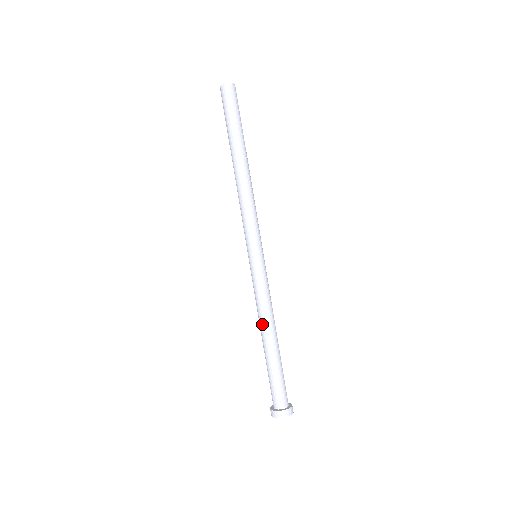
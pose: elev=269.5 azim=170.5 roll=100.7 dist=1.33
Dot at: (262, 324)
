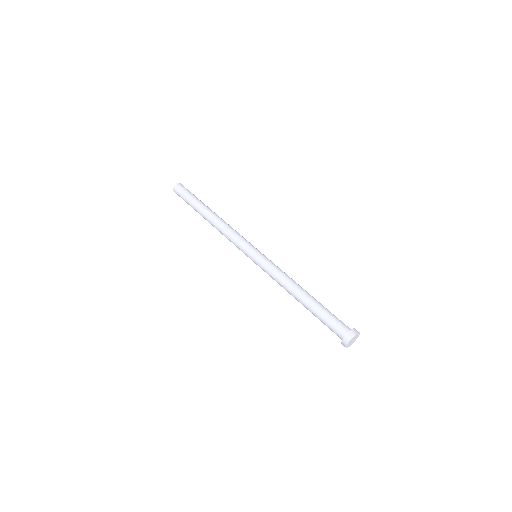
Dot at: (291, 288)
